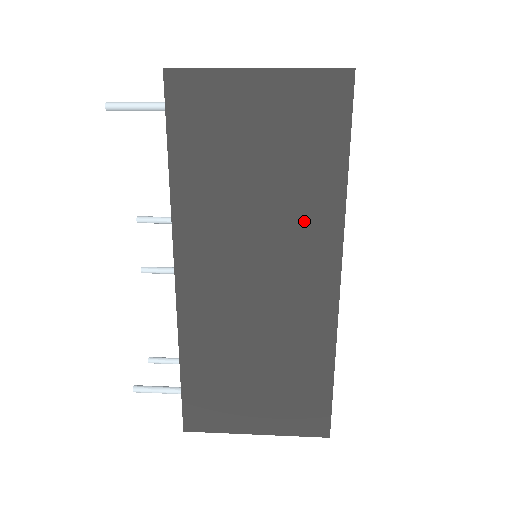
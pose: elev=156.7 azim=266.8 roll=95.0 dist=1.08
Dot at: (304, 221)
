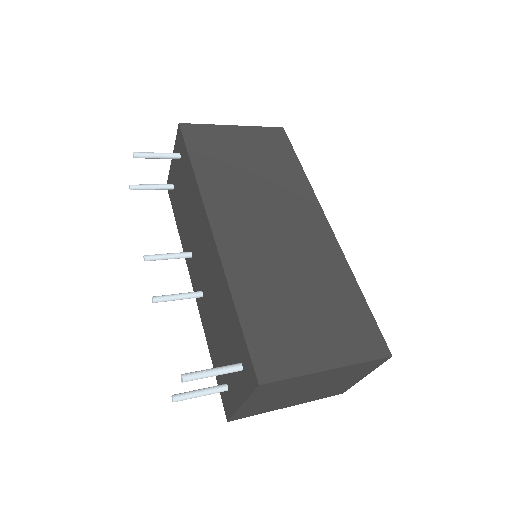
Dot at: (290, 192)
